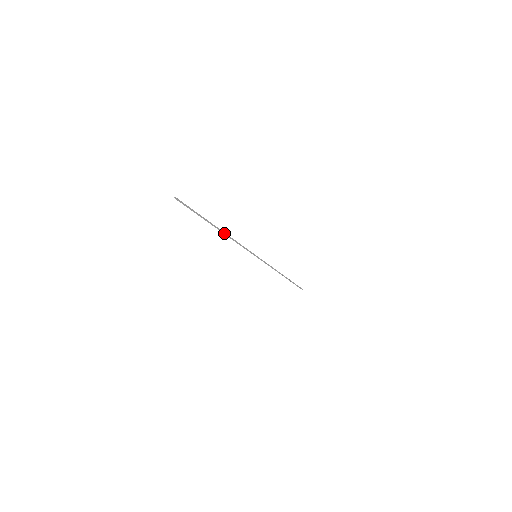
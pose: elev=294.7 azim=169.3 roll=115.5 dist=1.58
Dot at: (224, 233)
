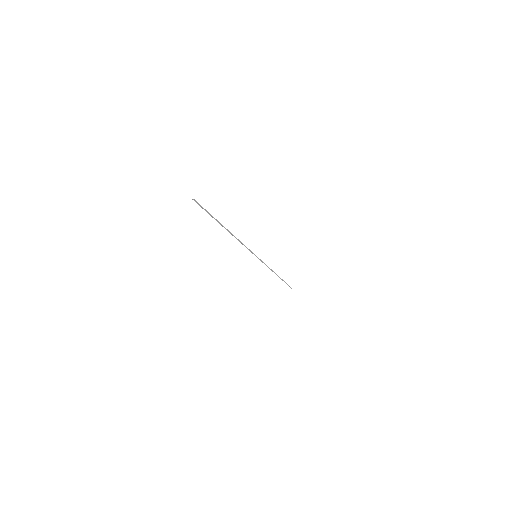
Dot at: (231, 234)
